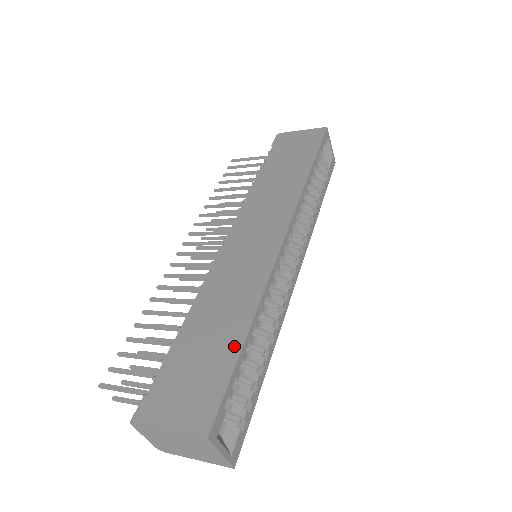
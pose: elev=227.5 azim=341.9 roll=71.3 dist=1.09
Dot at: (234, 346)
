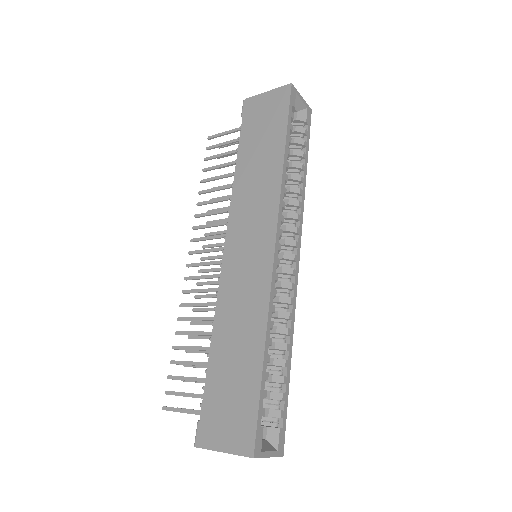
Dot at: (255, 371)
